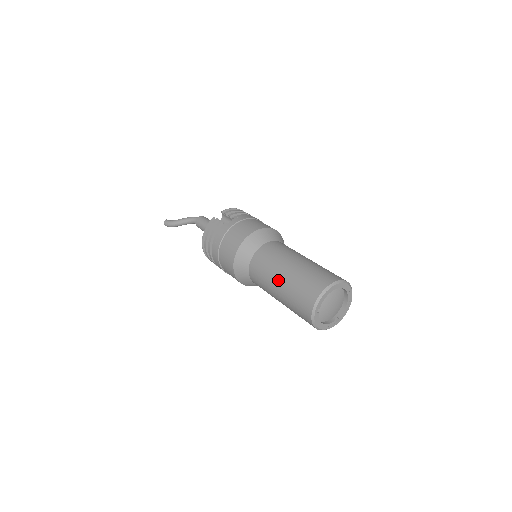
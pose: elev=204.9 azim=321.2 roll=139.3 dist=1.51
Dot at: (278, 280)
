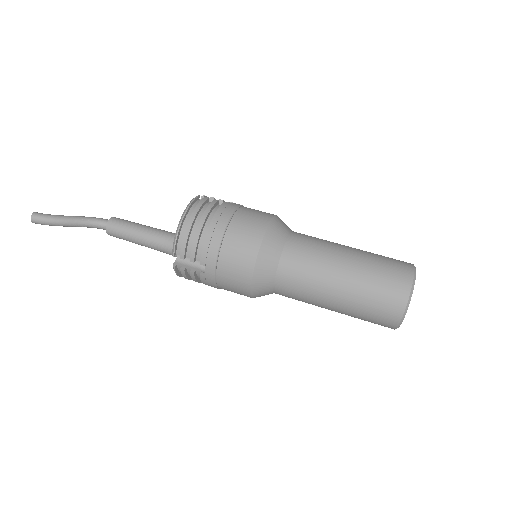
Dot at: (345, 259)
